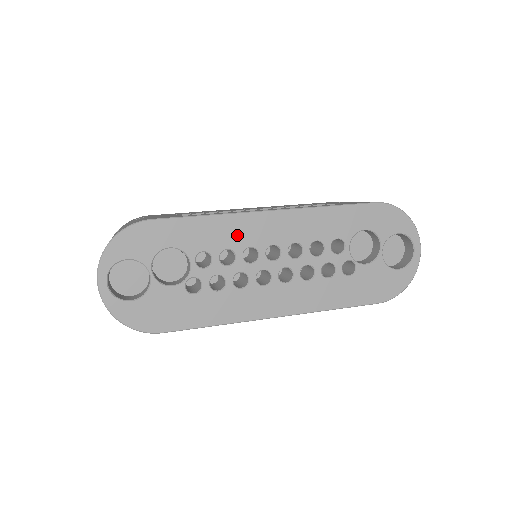
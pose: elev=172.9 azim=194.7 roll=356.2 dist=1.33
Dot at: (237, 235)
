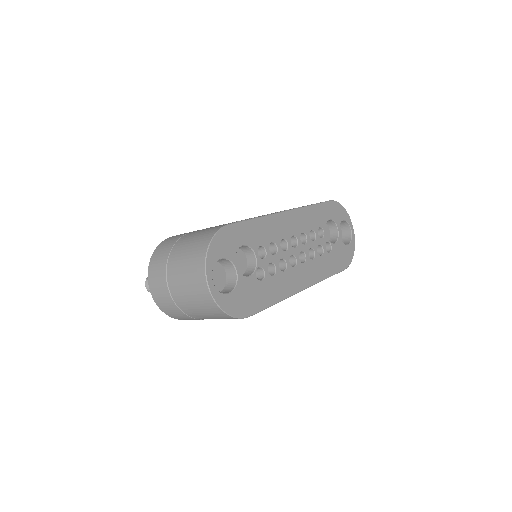
Dot at: (275, 231)
